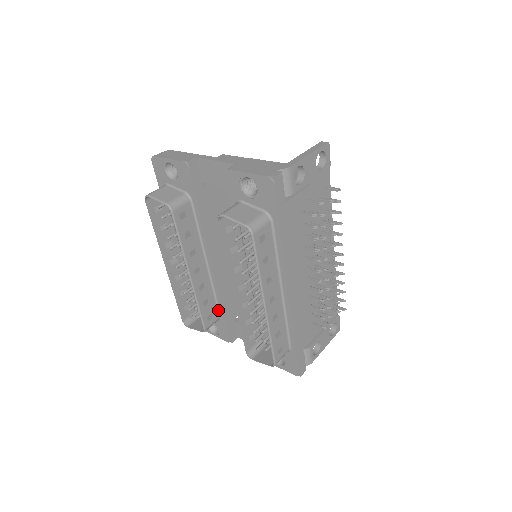
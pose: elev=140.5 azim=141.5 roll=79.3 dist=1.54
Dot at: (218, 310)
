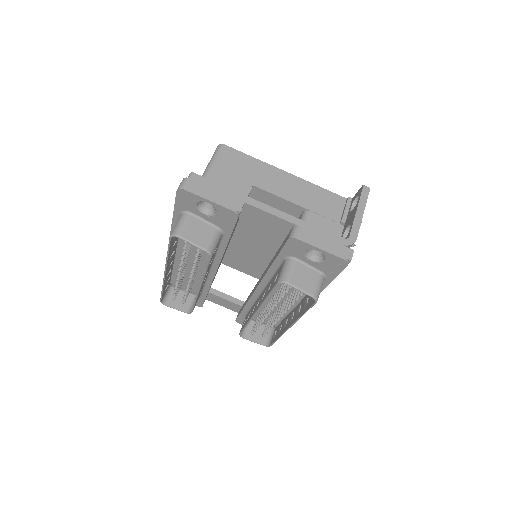
Dot at: (201, 292)
